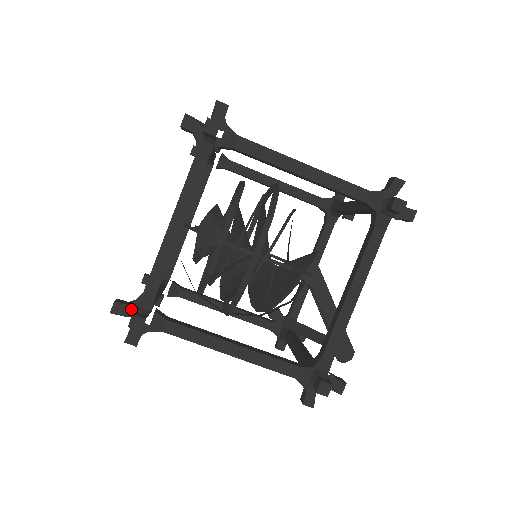
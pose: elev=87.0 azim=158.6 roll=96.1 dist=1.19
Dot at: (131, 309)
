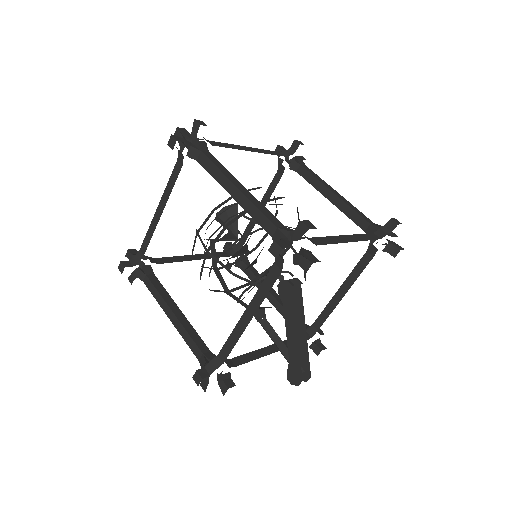
Dot at: occluded
